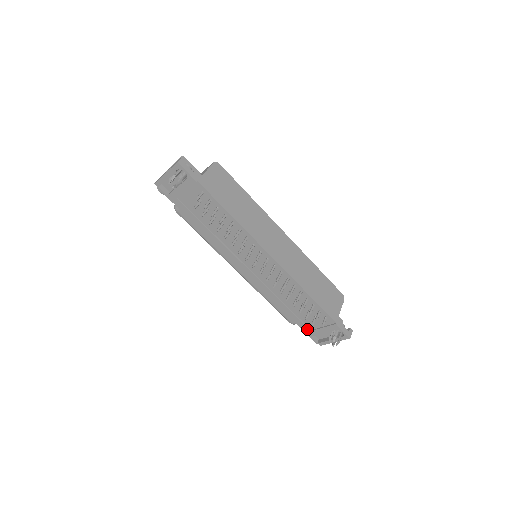
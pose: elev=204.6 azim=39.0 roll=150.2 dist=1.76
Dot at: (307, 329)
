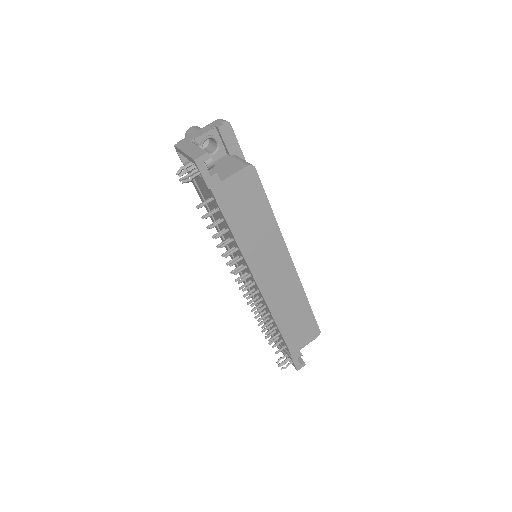
Dot at: occluded
